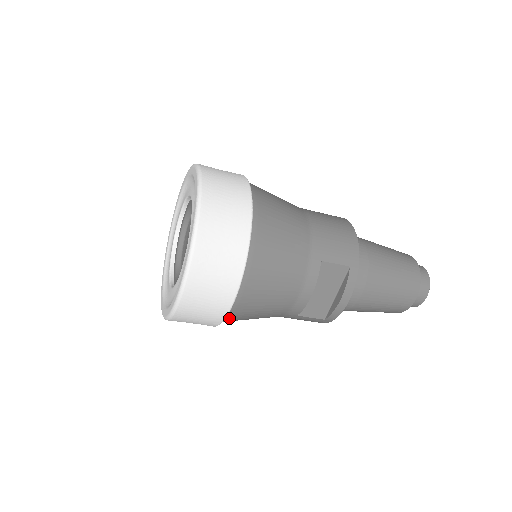
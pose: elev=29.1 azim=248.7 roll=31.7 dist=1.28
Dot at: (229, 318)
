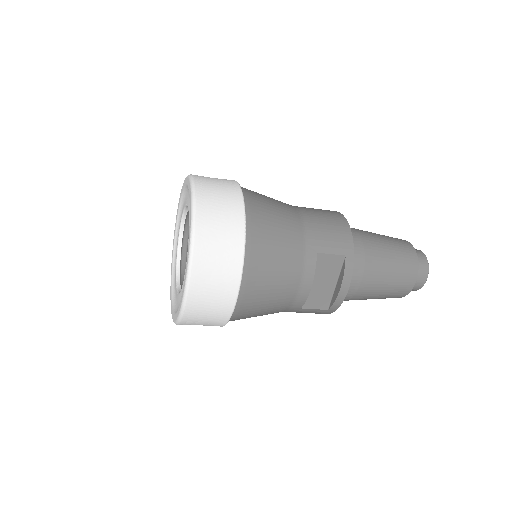
Dot at: (235, 316)
